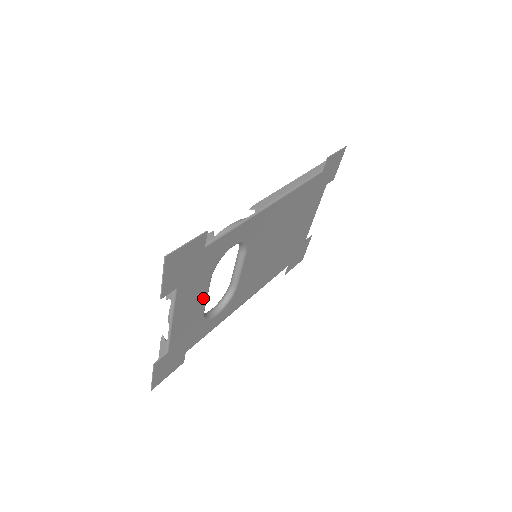
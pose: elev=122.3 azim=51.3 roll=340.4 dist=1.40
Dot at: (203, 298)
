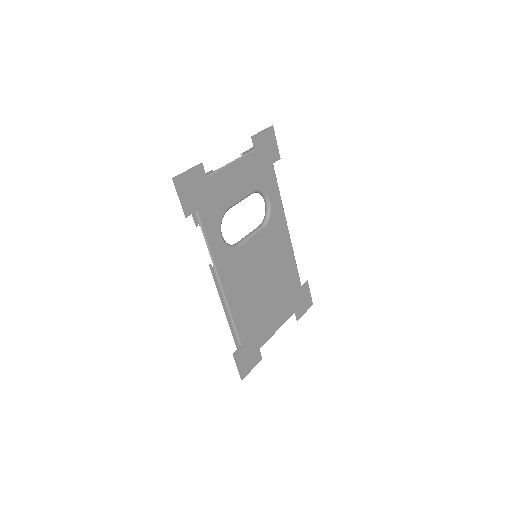
Dot at: (241, 194)
